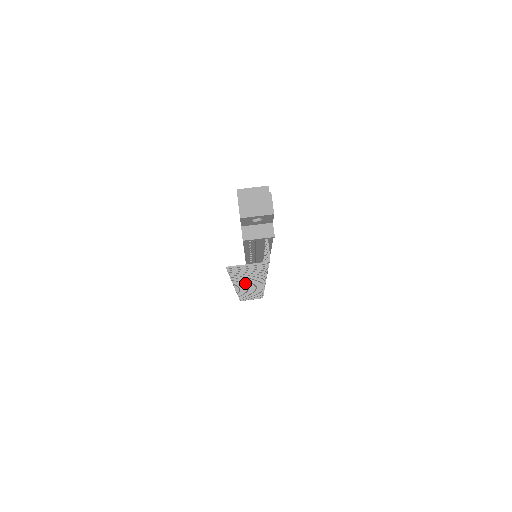
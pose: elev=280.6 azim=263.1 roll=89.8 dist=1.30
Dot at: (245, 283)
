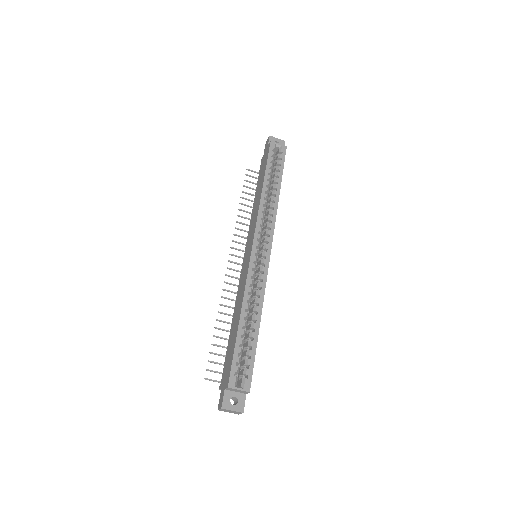
Dot at: (231, 292)
